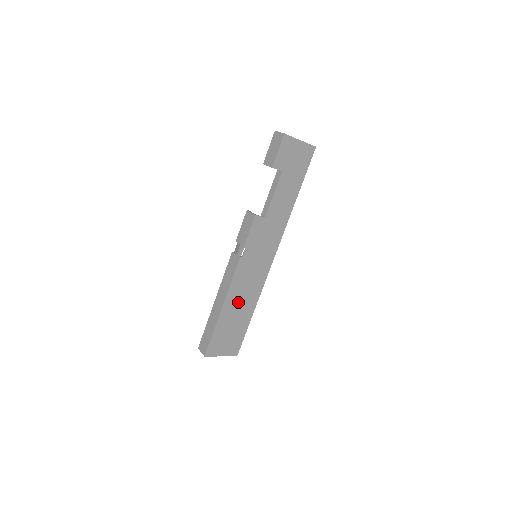
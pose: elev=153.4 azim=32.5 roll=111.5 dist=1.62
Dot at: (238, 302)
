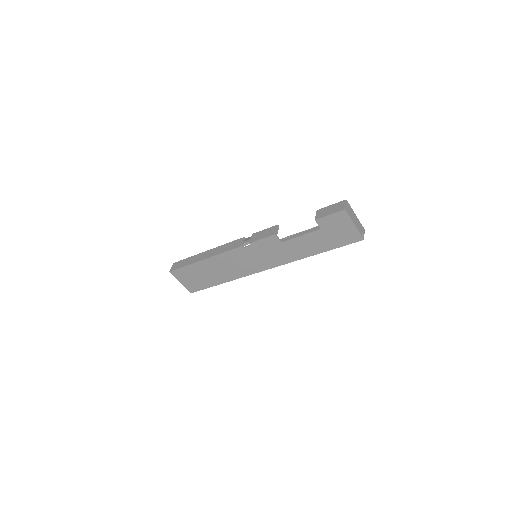
Dot at: (218, 267)
